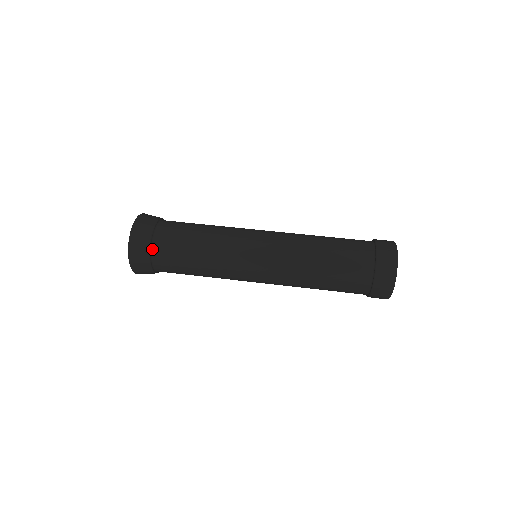
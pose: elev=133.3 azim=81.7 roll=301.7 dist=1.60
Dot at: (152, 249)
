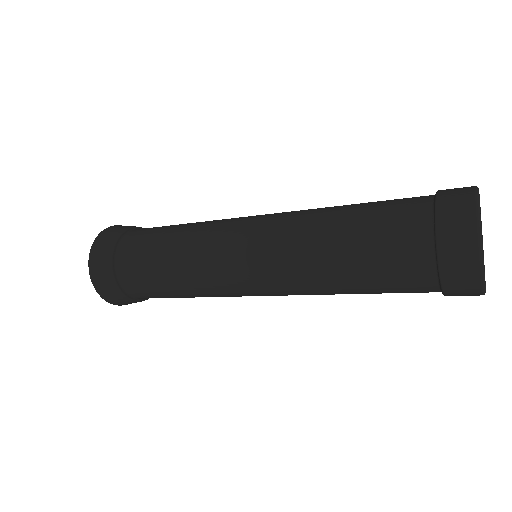
Dot at: (122, 240)
